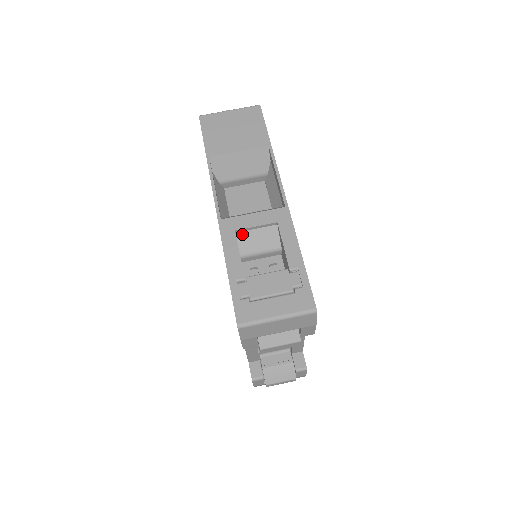
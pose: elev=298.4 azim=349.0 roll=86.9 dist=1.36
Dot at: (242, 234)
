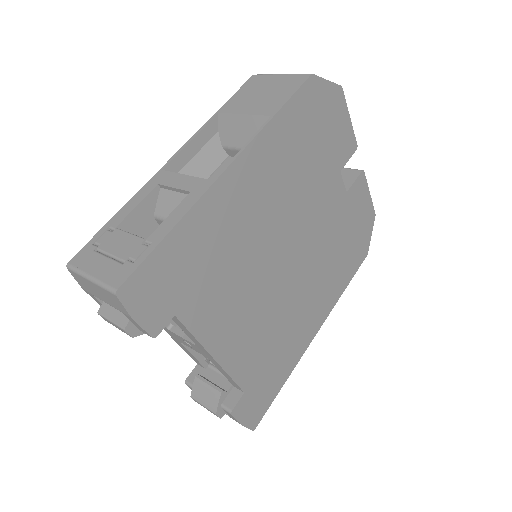
Dot at: (164, 192)
